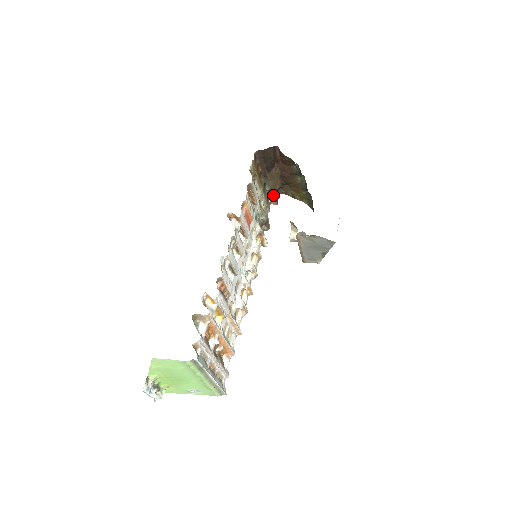
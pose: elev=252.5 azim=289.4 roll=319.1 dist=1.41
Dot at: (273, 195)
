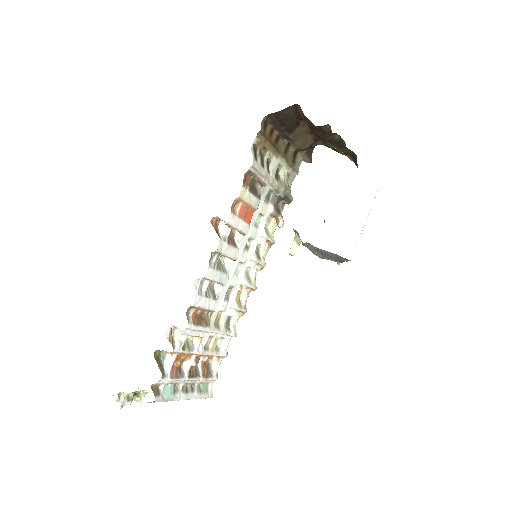
Dot at: (304, 151)
